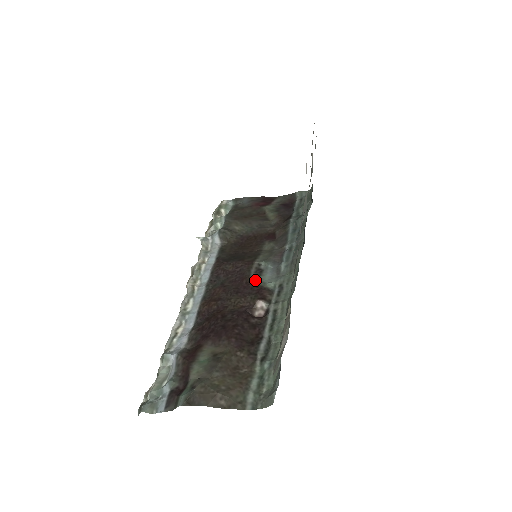
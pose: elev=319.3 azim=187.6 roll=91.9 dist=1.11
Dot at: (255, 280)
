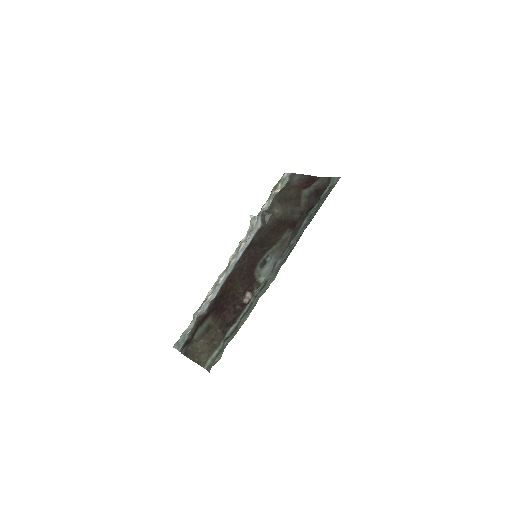
Dot at: (256, 272)
